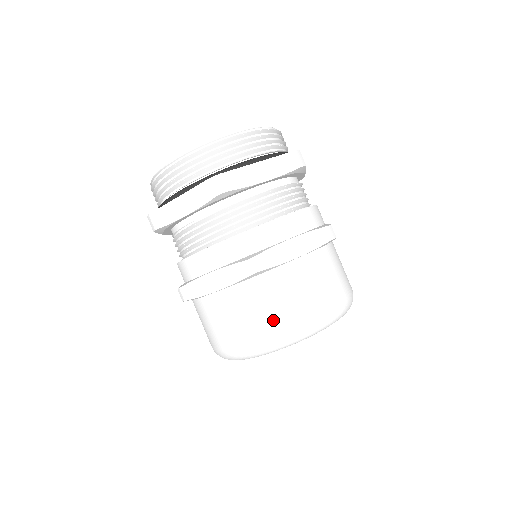
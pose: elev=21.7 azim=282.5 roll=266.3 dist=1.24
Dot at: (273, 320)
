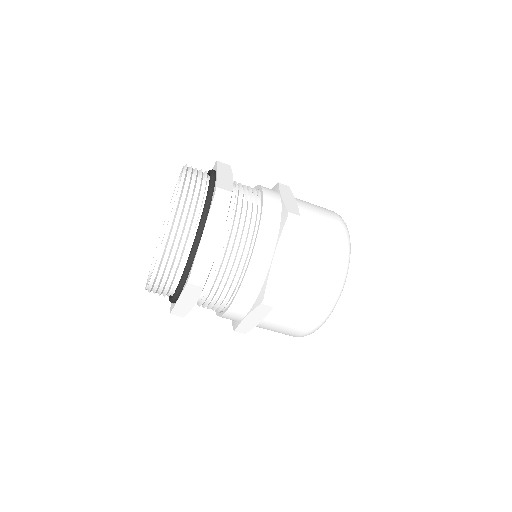
Dot at: occluded
